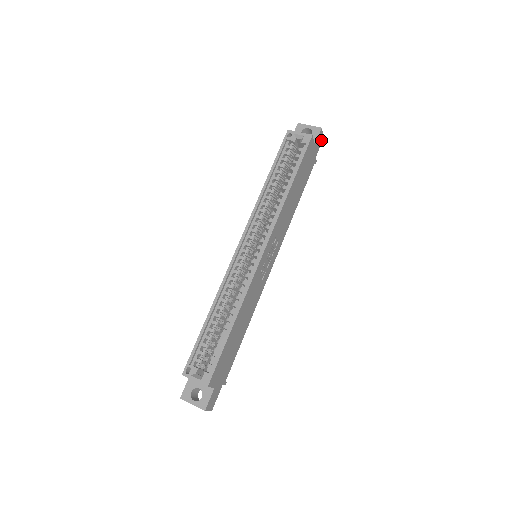
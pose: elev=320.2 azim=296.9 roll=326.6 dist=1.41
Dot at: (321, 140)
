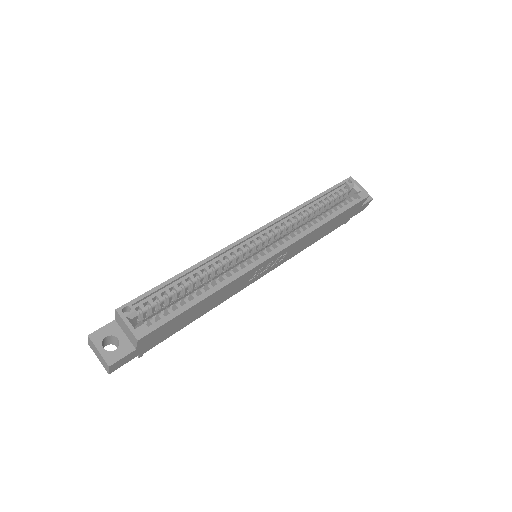
Dot at: (363, 209)
